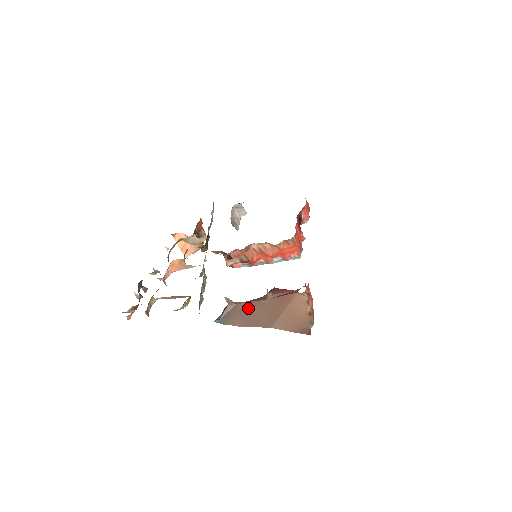
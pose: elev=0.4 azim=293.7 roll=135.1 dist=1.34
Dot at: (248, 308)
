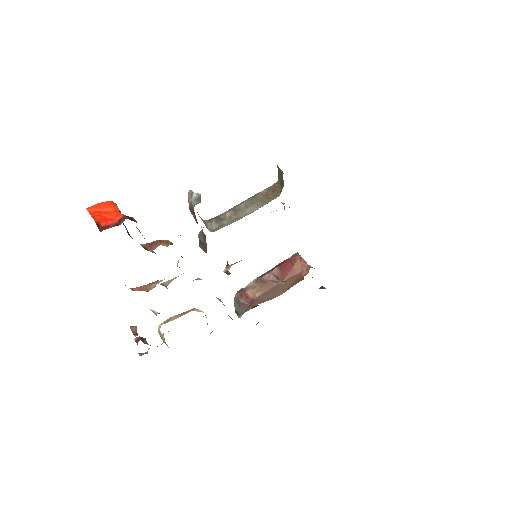
Dot at: (264, 296)
